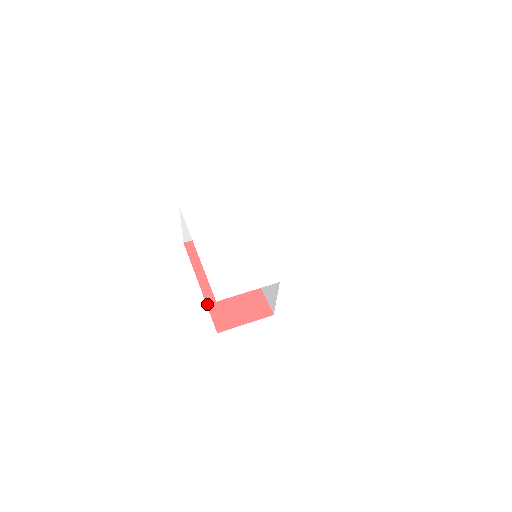
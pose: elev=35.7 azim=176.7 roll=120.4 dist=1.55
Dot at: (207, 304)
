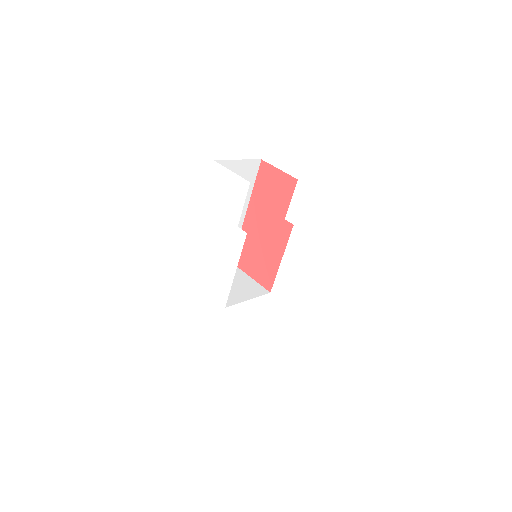
Dot at: occluded
